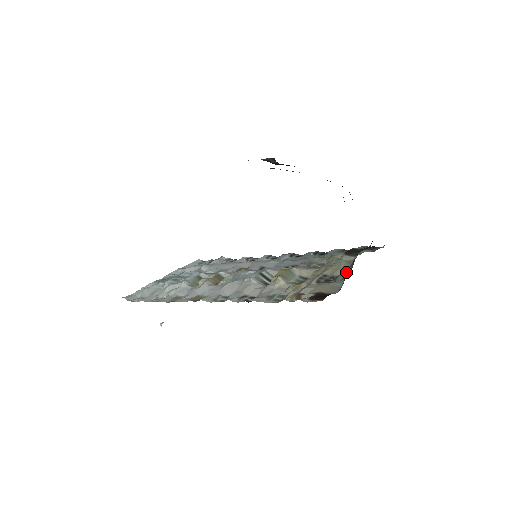
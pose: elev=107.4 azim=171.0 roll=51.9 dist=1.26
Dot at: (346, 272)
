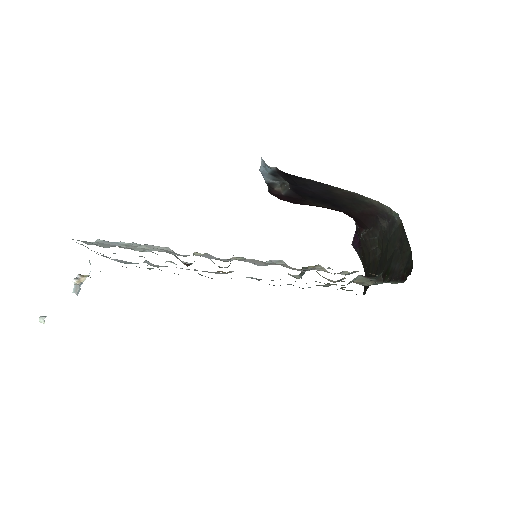
Dot at: (380, 282)
